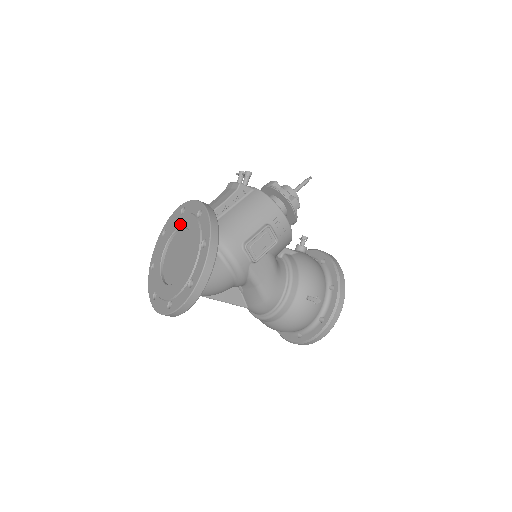
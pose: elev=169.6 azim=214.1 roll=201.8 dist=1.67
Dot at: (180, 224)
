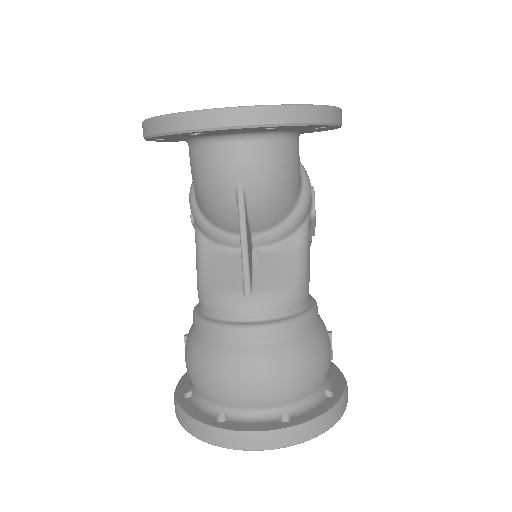
Dot at: occluded
